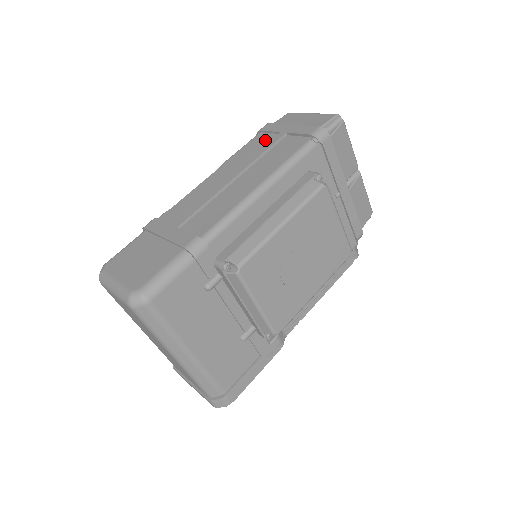
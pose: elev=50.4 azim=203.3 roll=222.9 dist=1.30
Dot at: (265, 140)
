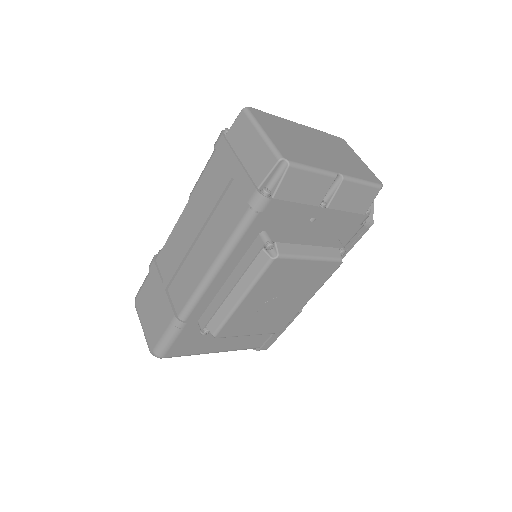
Dot at: (218, 174)
